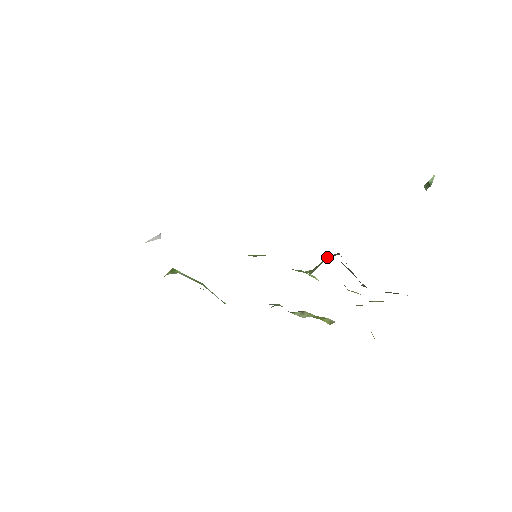
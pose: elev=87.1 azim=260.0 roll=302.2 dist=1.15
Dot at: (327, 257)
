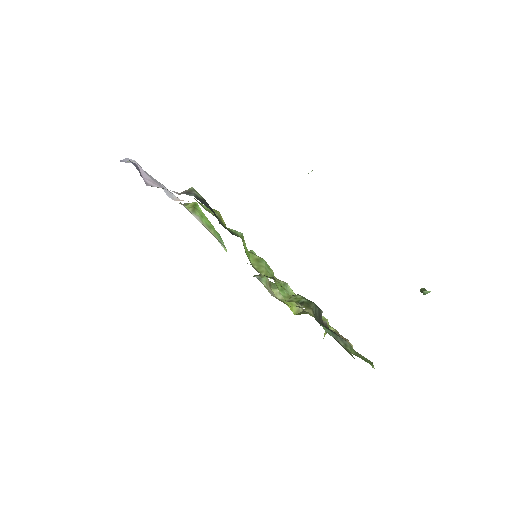
Dot at: (303, 301)
